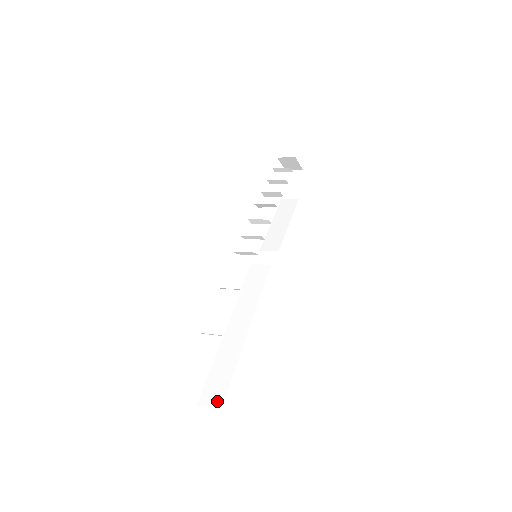
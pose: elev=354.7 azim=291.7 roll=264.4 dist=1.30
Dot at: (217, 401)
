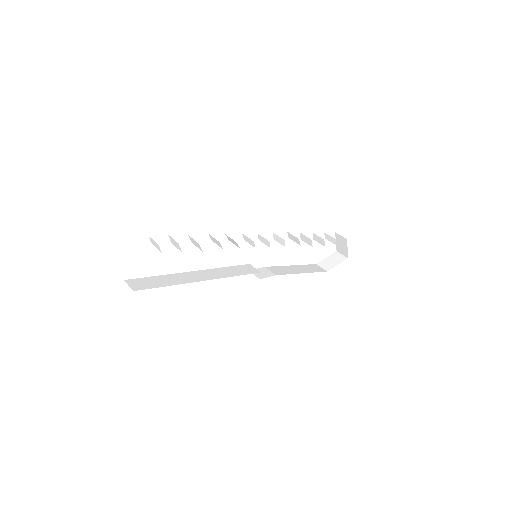
Dot at: (138, 287)
